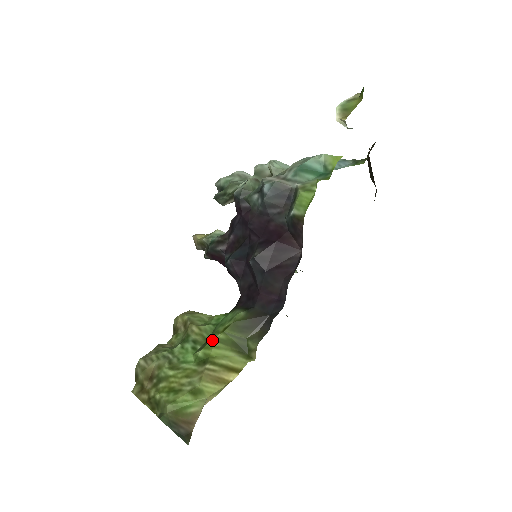
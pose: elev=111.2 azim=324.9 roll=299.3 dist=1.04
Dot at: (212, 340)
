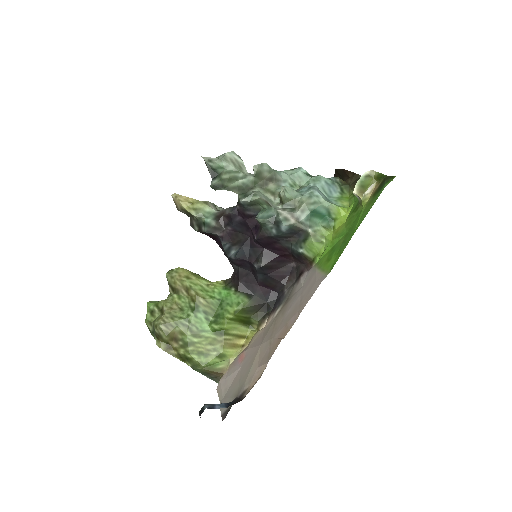
Dot at: (225, 318)
